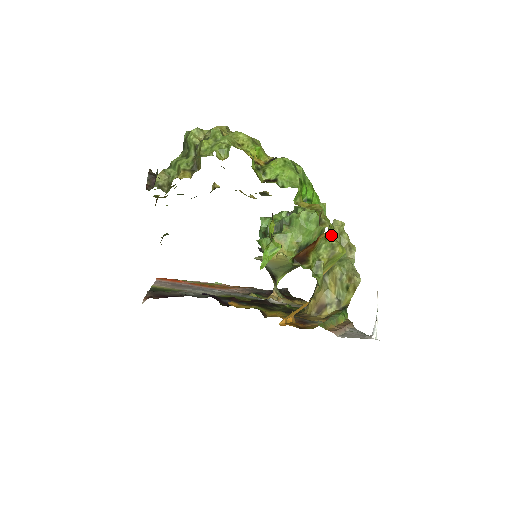
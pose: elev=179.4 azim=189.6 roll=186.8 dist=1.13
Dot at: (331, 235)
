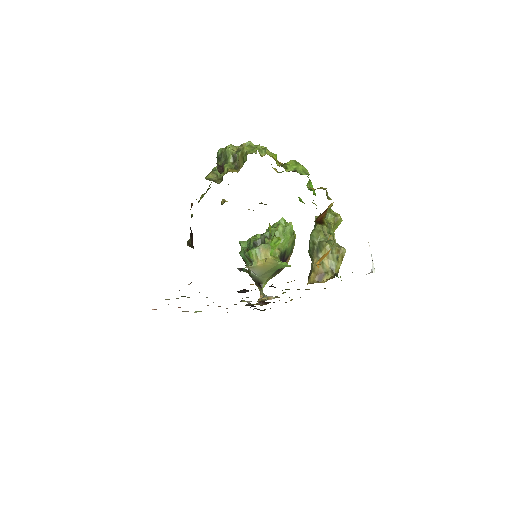
Dot at: (331, 210)
